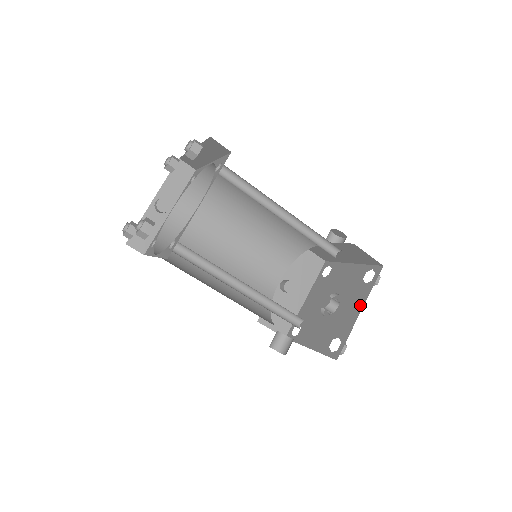
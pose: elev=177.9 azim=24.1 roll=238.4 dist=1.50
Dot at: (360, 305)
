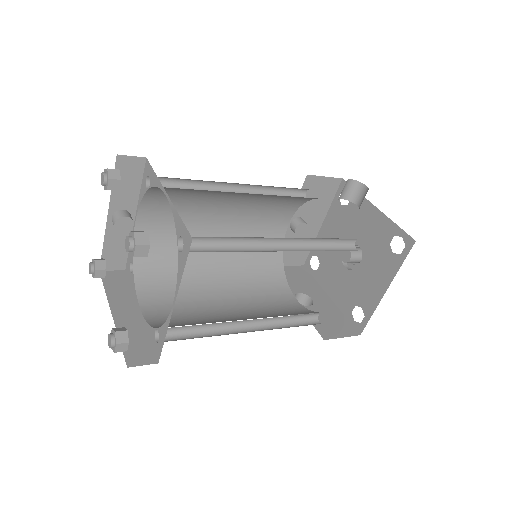
Dot at: (386, 282)
